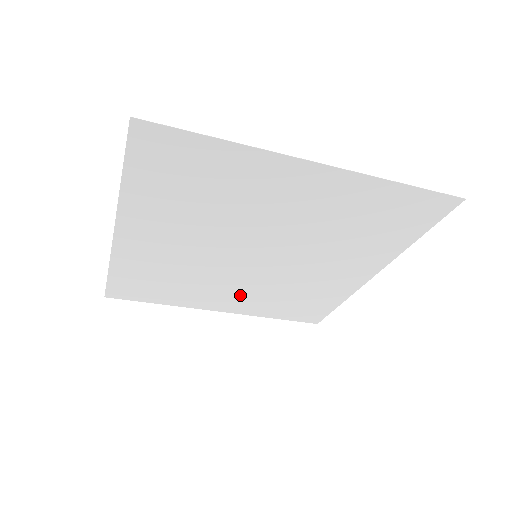
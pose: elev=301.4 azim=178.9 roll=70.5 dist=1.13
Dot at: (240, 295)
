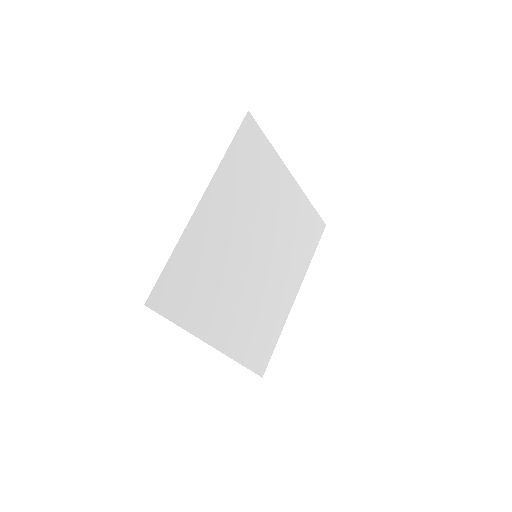
Dot at: (234, 316)
